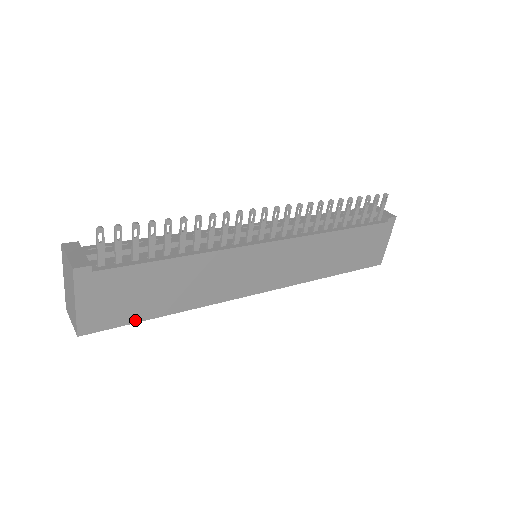
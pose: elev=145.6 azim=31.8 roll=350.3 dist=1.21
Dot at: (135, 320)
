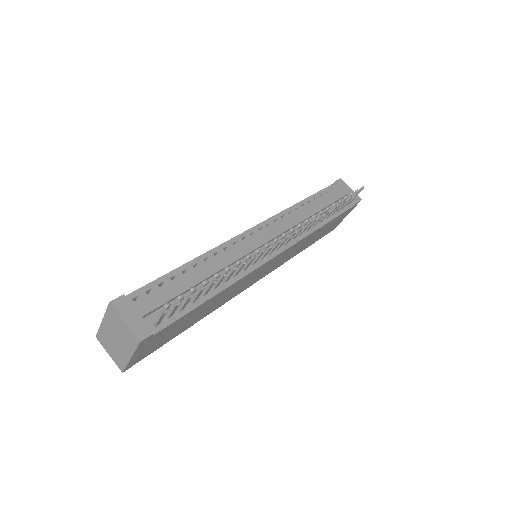
Dot at: (166, 342)
